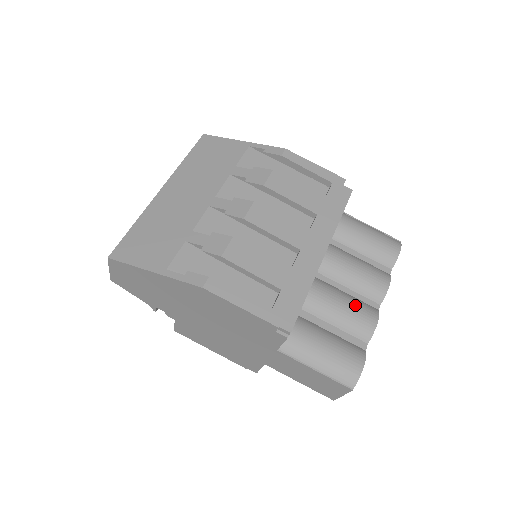
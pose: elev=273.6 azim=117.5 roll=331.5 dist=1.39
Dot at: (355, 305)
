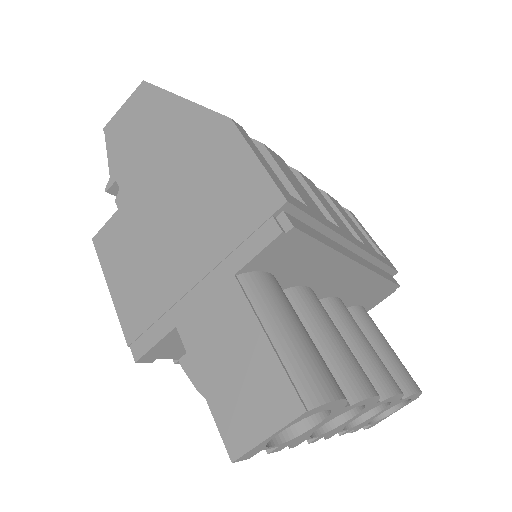
Dot at: occluded
